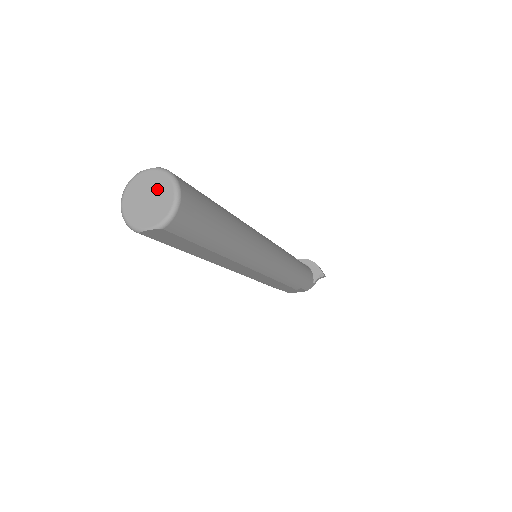
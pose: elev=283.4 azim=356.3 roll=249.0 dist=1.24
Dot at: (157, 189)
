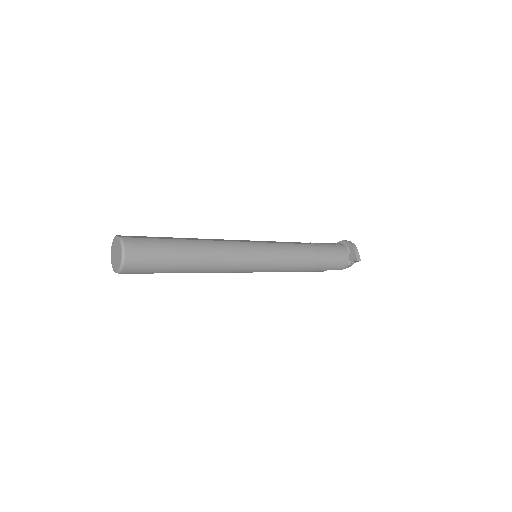
Dot at: (118, 251)
